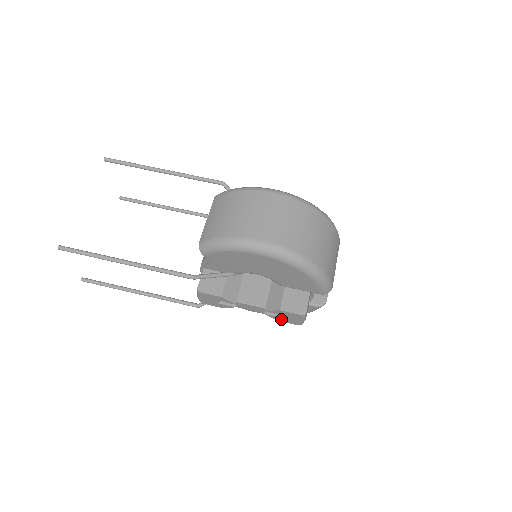
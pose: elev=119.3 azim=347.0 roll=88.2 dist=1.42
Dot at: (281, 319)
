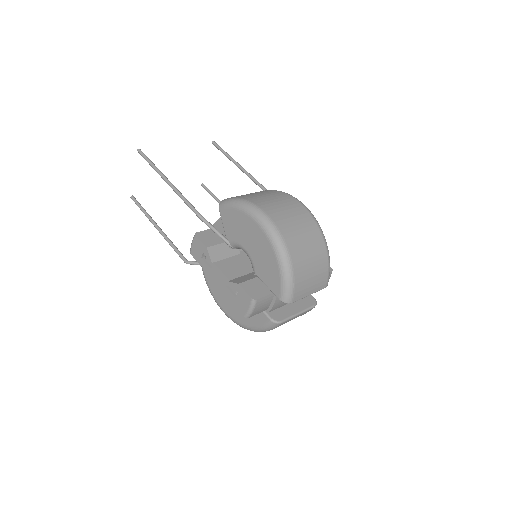
Dot at: (235, 300)
